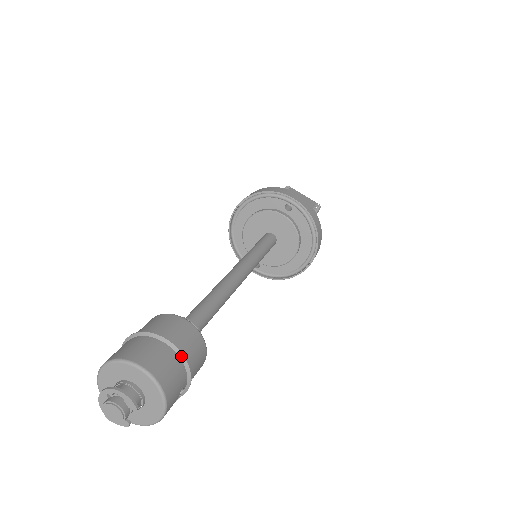
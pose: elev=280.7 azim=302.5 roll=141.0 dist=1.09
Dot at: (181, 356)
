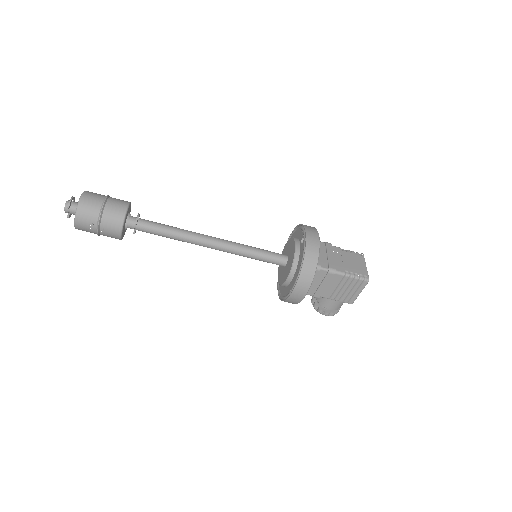
Dot at: (101, 208)
